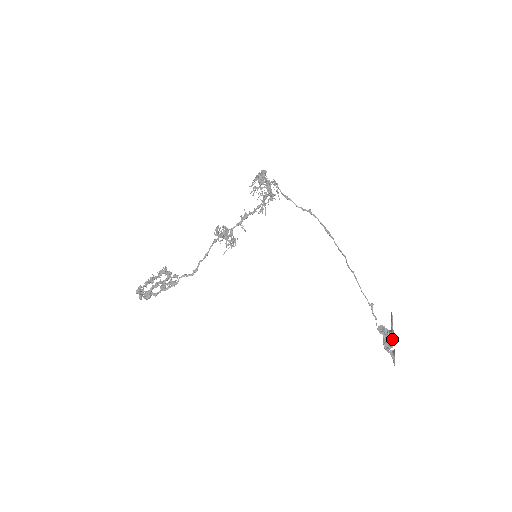
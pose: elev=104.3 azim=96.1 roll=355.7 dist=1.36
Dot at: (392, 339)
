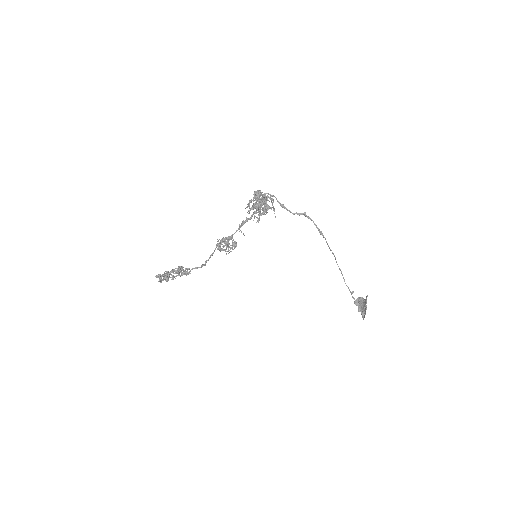
Dot at: (364, 307)
